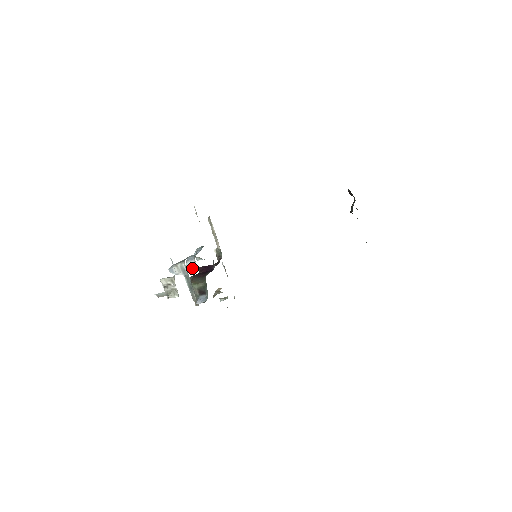
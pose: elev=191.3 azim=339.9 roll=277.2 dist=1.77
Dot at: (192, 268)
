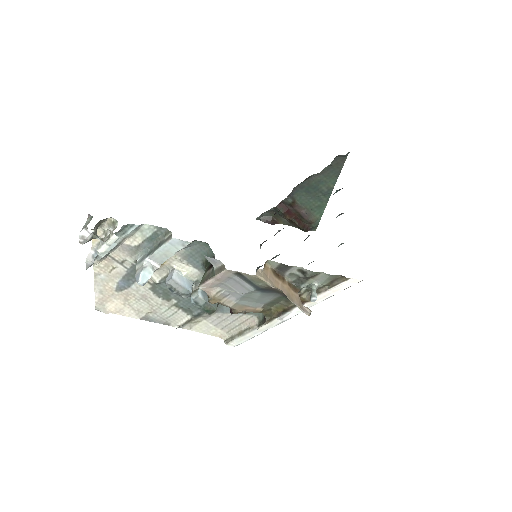
Dot at: (172, 275)
